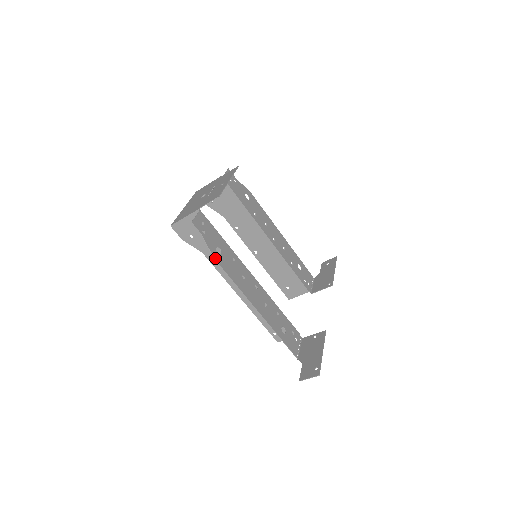
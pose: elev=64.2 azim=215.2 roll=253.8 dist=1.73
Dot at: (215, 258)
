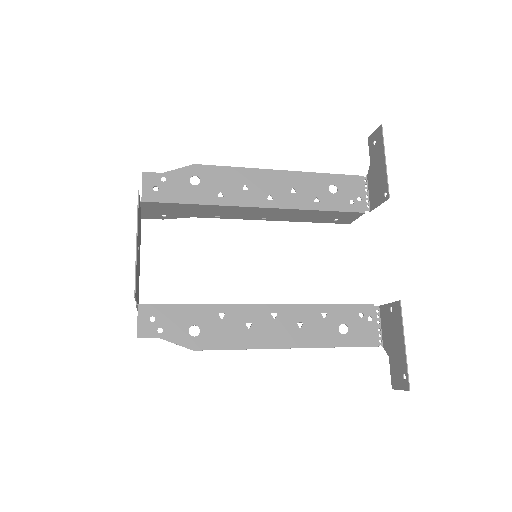
Dot at: (195, 348)
